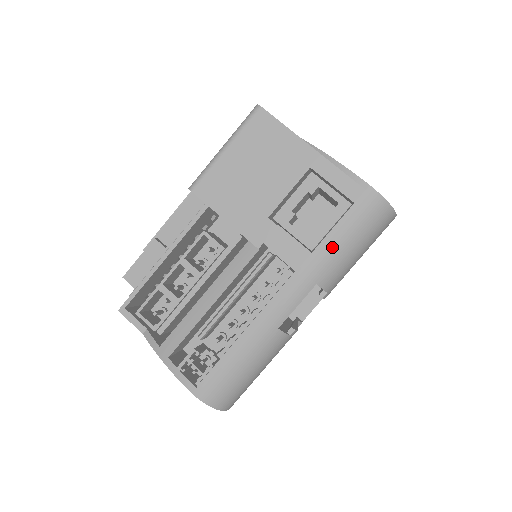
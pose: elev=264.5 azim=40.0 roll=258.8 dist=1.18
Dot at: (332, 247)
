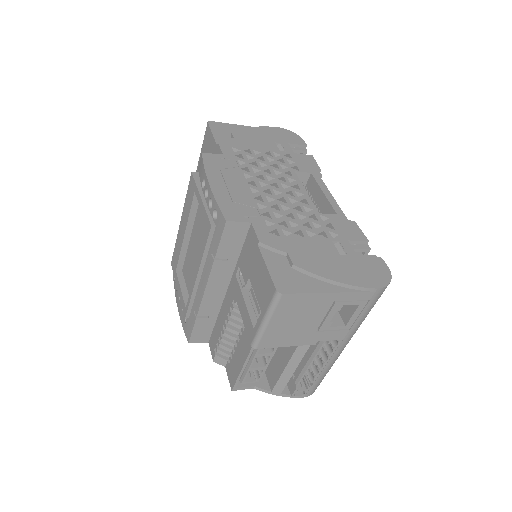
Dot at: (361, 320)
